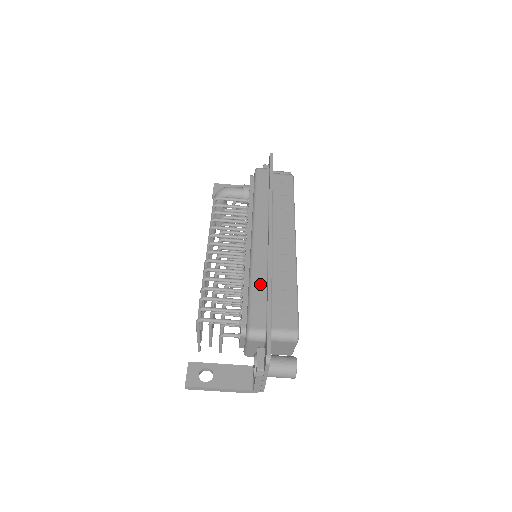
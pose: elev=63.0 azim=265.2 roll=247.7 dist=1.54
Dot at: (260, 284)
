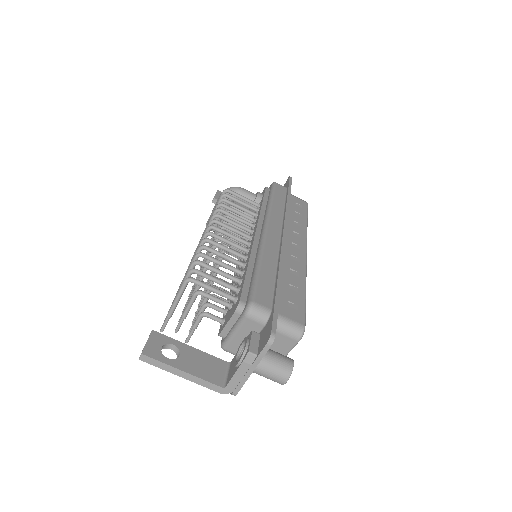
Dot at: (269, 268)
